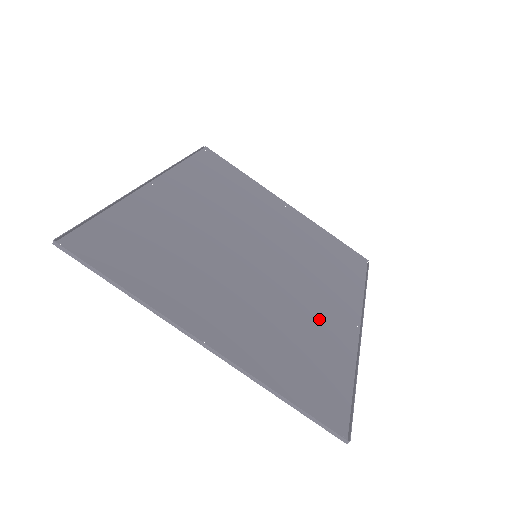
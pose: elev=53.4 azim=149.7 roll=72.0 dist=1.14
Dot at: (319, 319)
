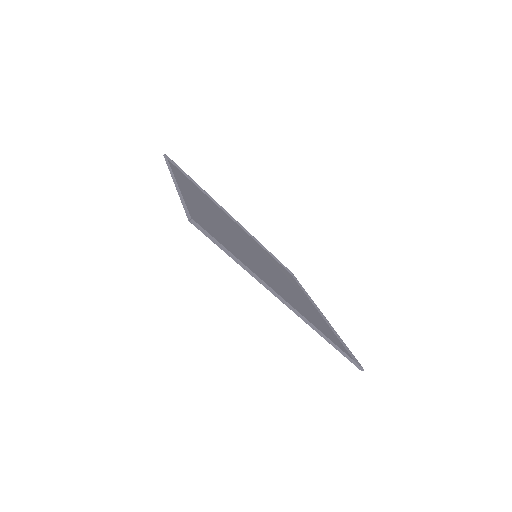
Dot at: (259, 272)
